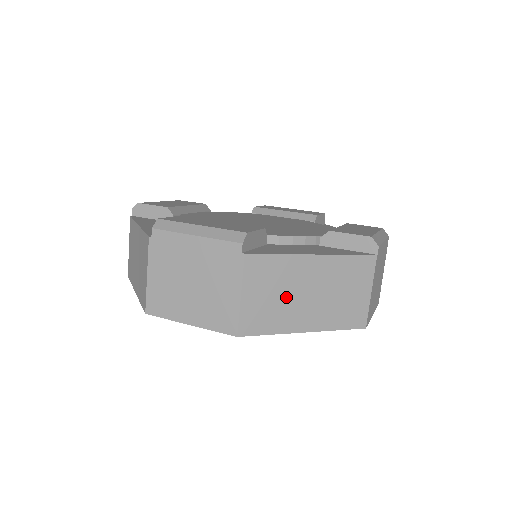
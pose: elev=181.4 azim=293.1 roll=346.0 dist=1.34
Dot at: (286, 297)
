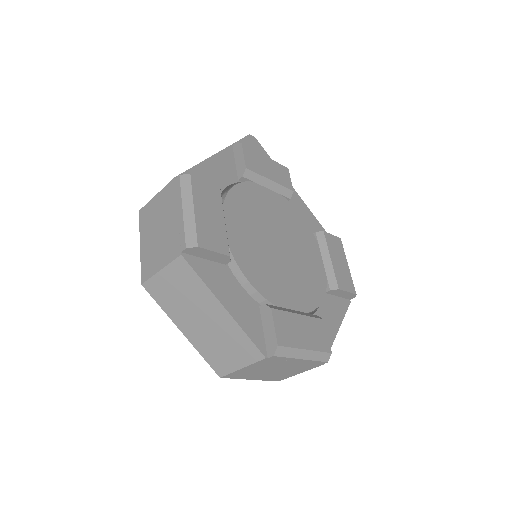
Dot at: occluded
